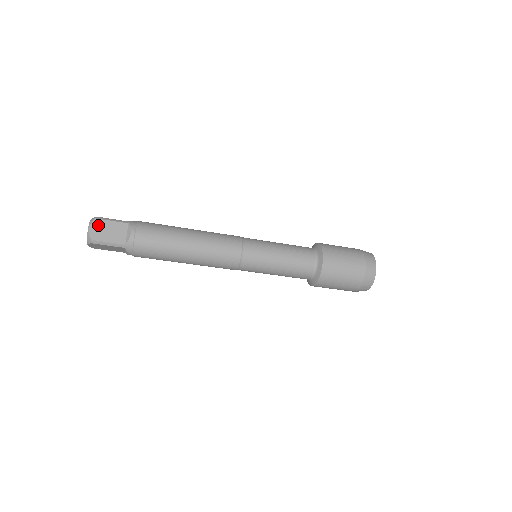
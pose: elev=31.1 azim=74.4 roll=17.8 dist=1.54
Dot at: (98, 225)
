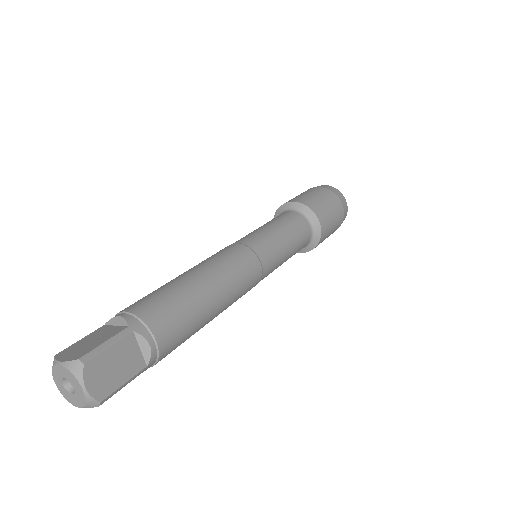
Dot at: (95, 371)
